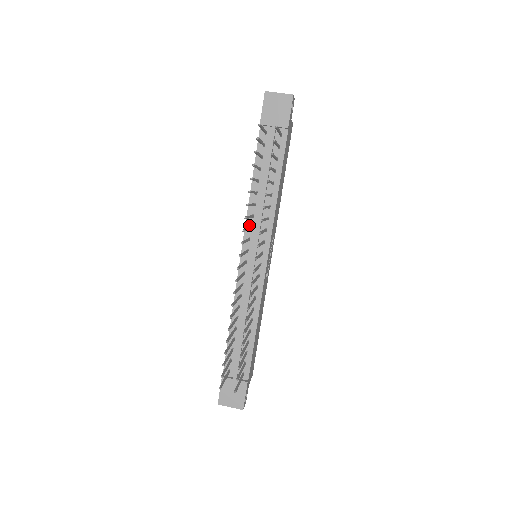
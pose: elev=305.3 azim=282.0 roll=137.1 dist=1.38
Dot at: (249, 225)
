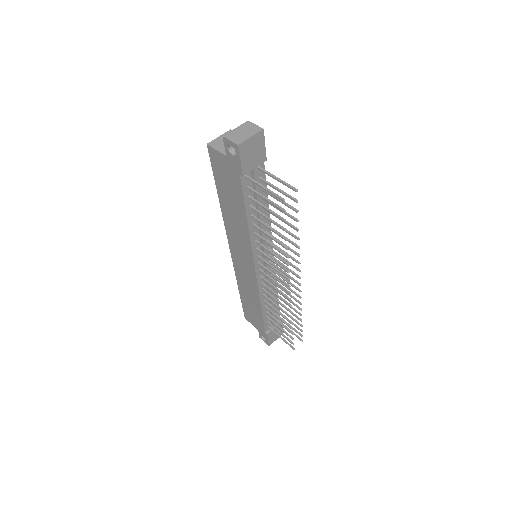
Dot at: (255, 249)
